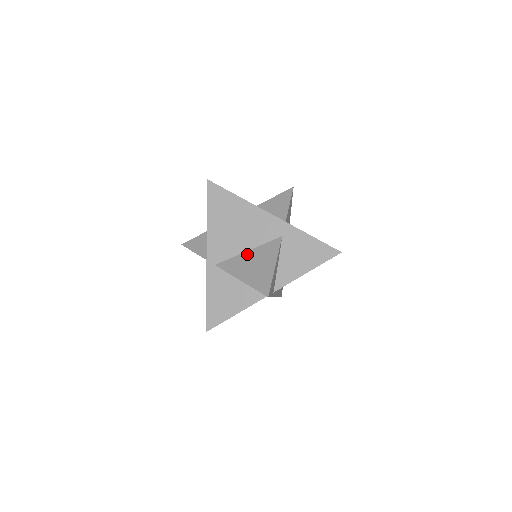
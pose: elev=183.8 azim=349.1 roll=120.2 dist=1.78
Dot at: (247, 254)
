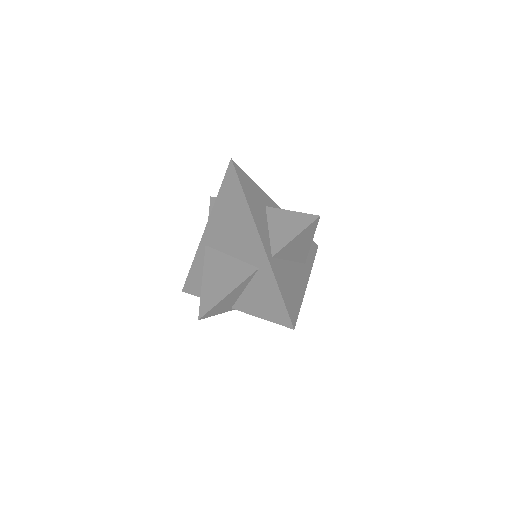
Dot at: (227, 259)
